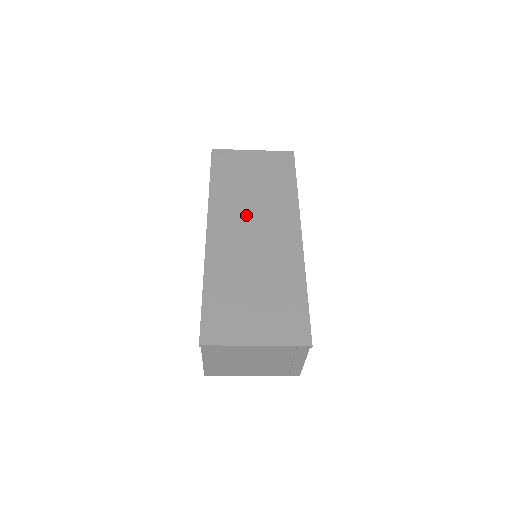
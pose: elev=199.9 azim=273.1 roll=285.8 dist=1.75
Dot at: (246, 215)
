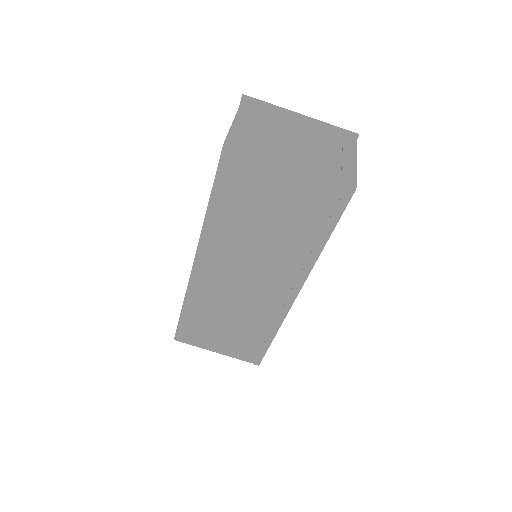
Dot at: occluded
